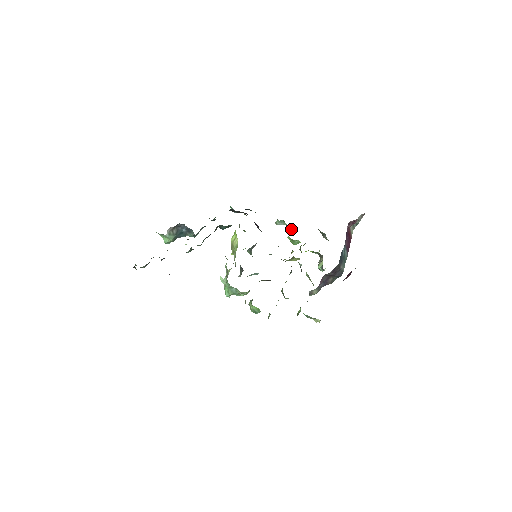
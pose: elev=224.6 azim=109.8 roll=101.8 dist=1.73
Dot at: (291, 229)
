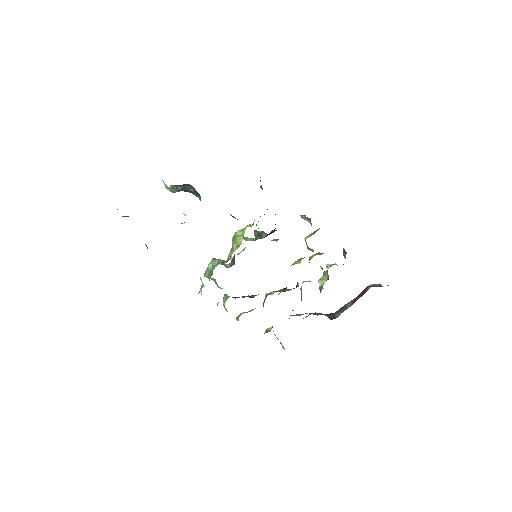
Dot at: (313, 233)
